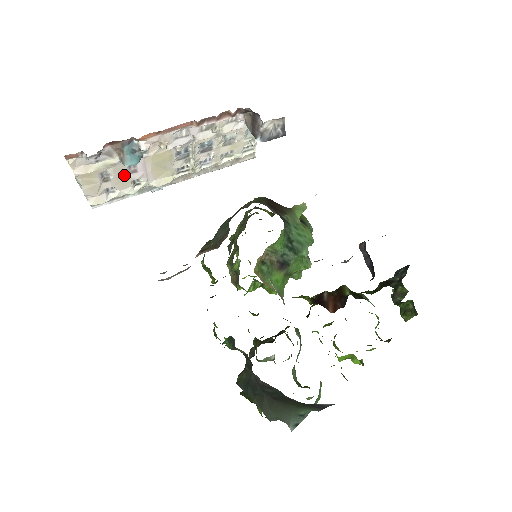
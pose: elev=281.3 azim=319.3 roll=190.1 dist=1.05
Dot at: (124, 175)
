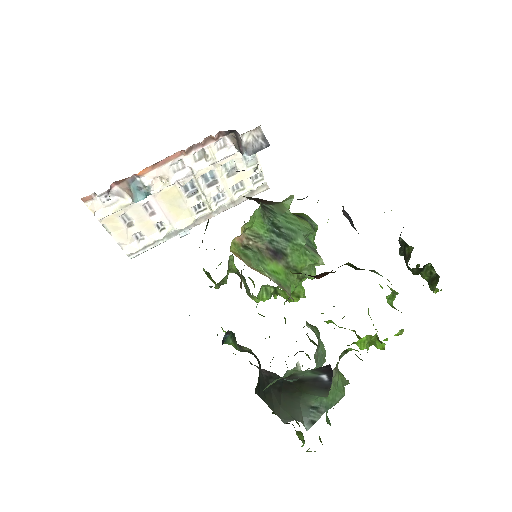
Dot at: (144, 218)
